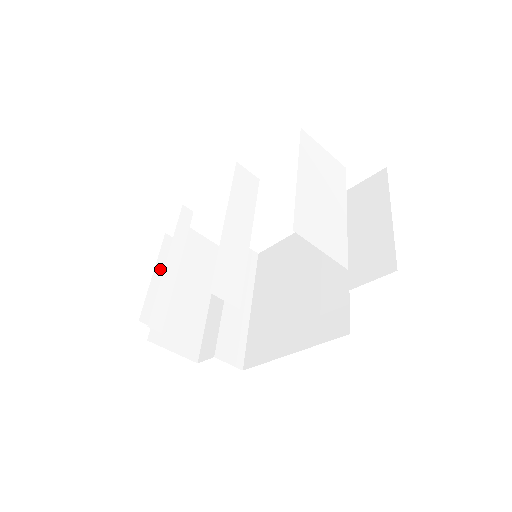
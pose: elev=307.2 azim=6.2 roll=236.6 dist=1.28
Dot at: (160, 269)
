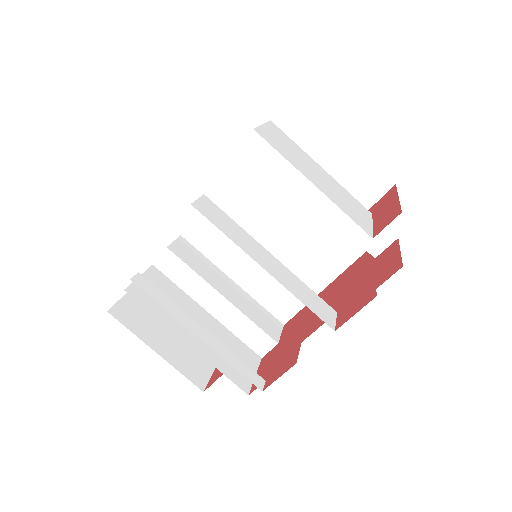
Dot at: (150, 342)
